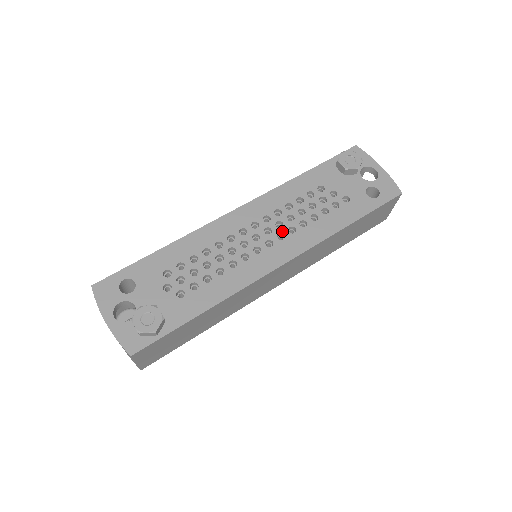
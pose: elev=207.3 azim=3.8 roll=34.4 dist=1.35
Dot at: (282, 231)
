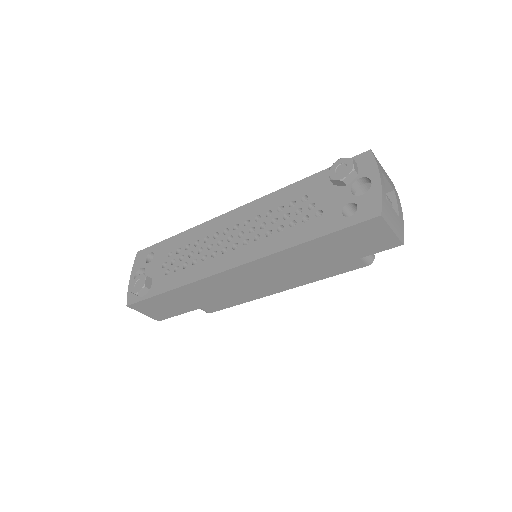
Dot at: (250, 237)
